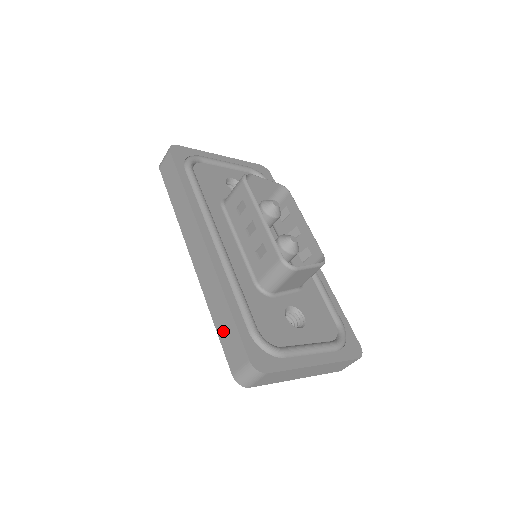
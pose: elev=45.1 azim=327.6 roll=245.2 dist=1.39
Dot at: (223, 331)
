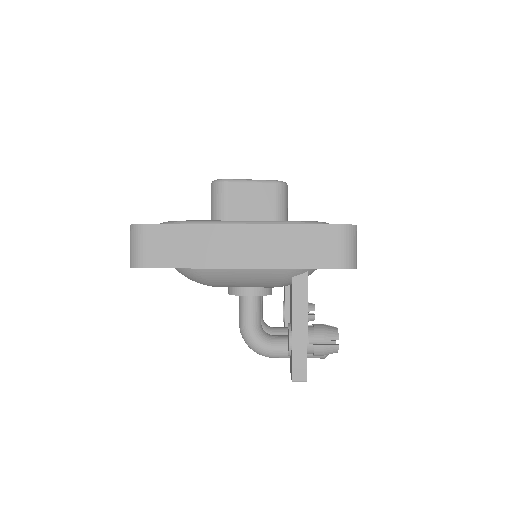
Dot at: occluded
